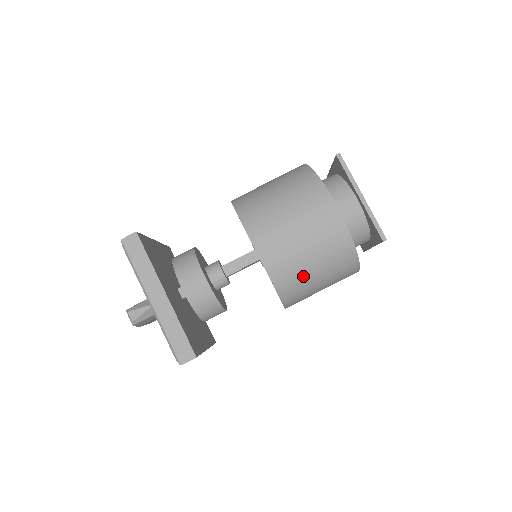
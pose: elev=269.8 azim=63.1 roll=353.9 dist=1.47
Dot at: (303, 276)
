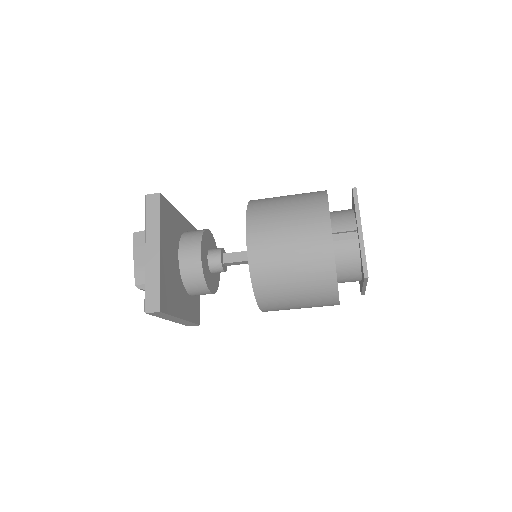
Dot at: occluded
